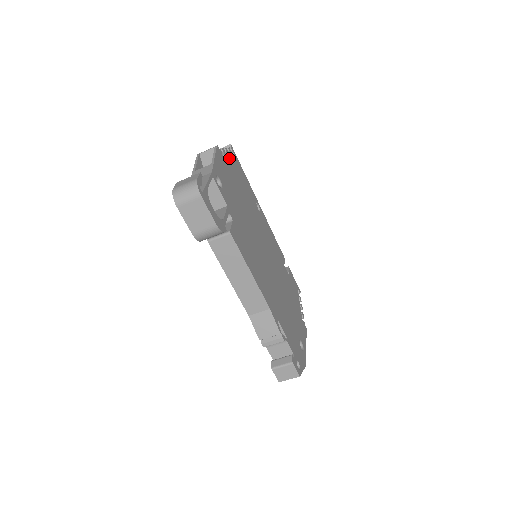
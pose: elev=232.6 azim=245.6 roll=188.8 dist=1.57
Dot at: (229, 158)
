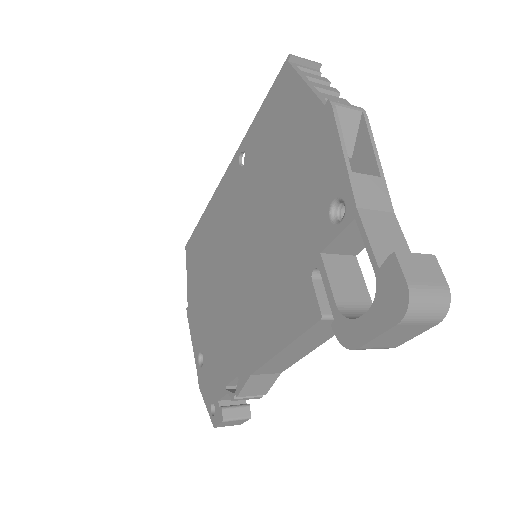
Dot at: occluded
